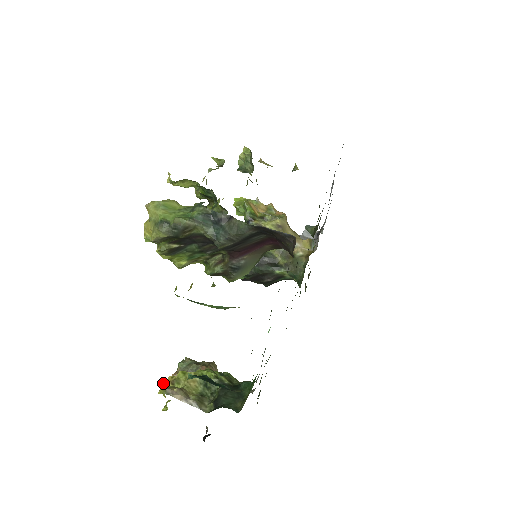
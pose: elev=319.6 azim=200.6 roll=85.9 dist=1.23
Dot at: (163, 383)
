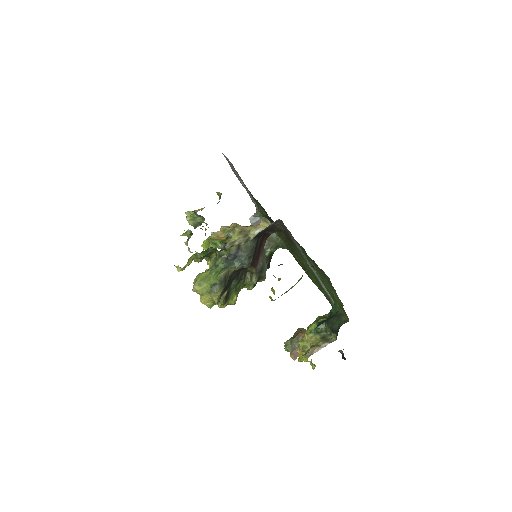
Dot at: occluded
